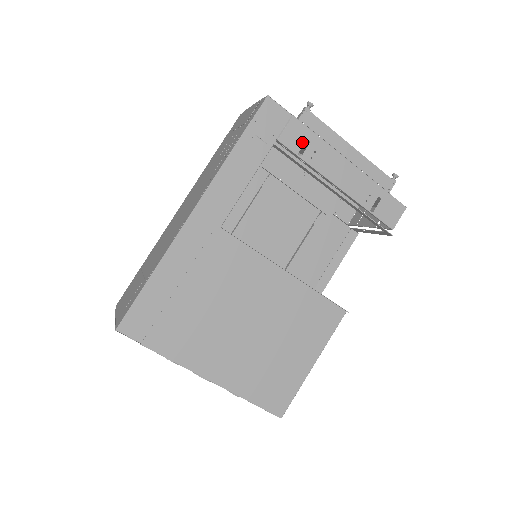
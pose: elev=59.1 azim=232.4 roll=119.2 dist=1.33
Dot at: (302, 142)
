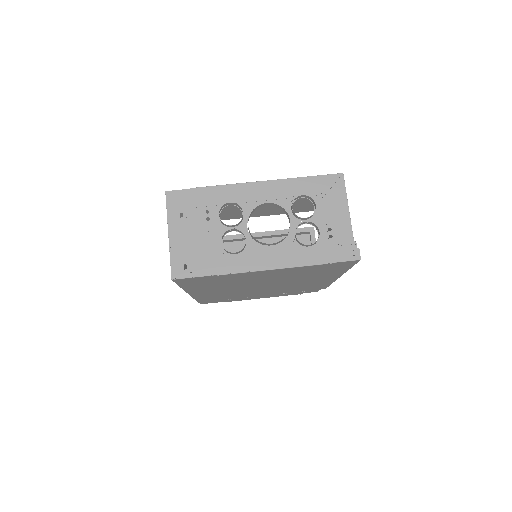
Dot at: (227, 240)
